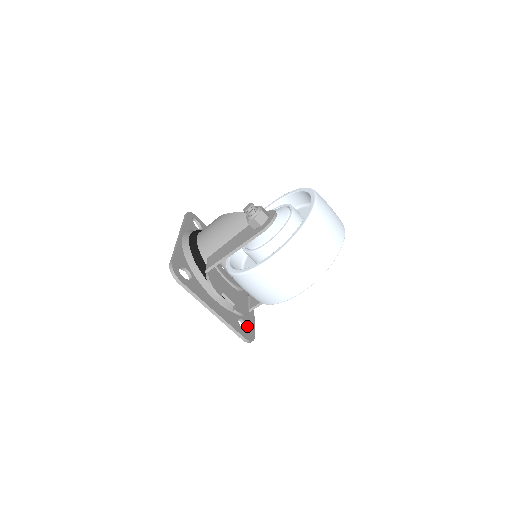
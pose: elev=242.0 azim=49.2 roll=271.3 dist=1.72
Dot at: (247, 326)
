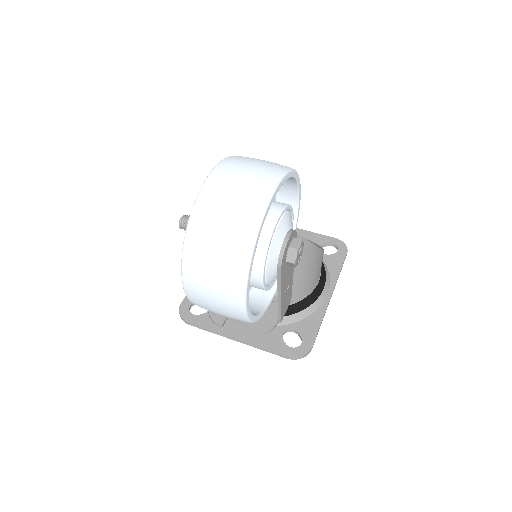
Dot at: (300, 336)
